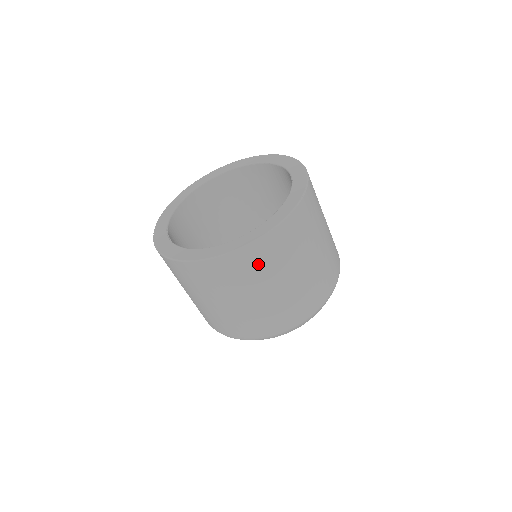
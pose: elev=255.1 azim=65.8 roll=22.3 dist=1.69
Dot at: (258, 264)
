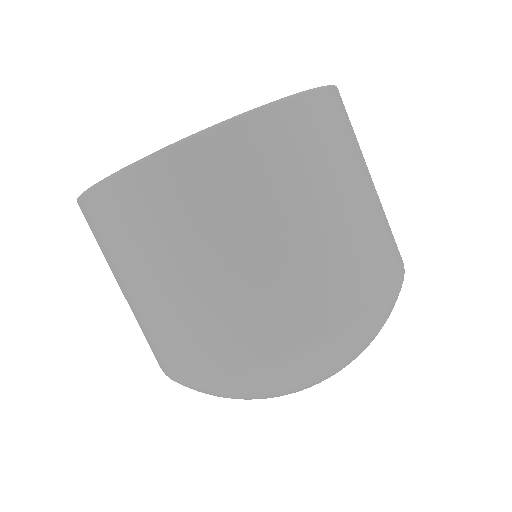
Dot at: (264, 163)
